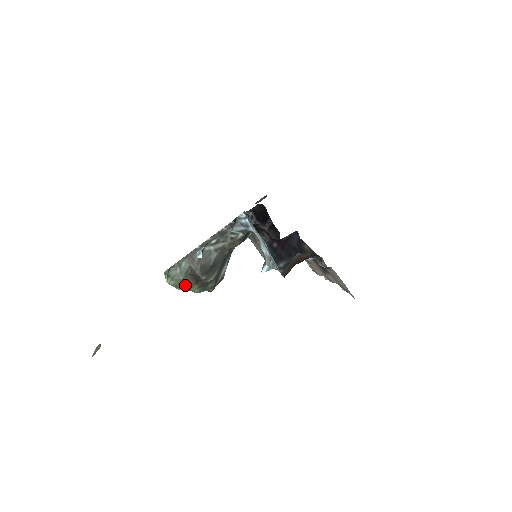
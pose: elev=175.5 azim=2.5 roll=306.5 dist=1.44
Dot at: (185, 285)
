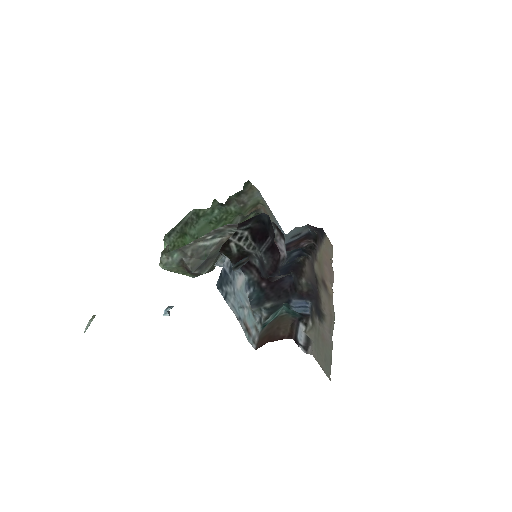
Dot at: (178, 271)
